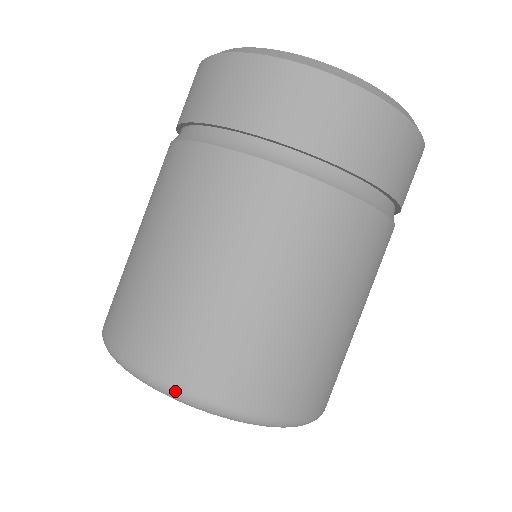
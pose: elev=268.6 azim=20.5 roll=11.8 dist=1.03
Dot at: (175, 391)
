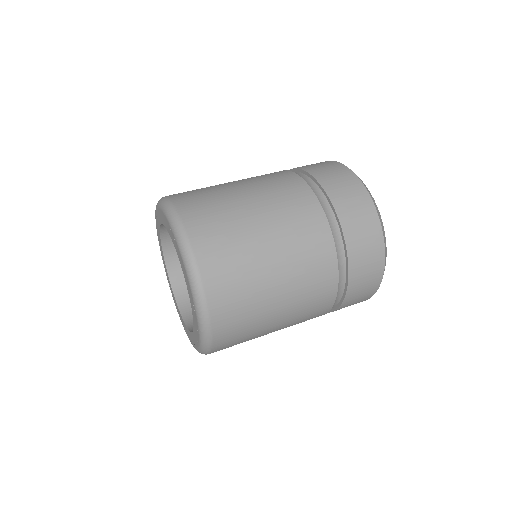
Dot at: (177, 216)
